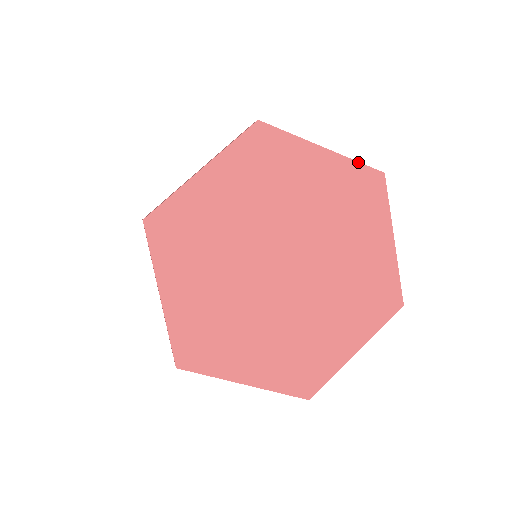
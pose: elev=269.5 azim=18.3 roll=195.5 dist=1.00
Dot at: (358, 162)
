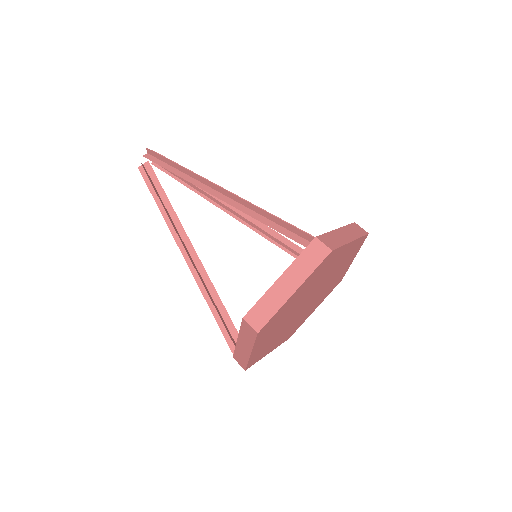
Dot at: (362, 237)
